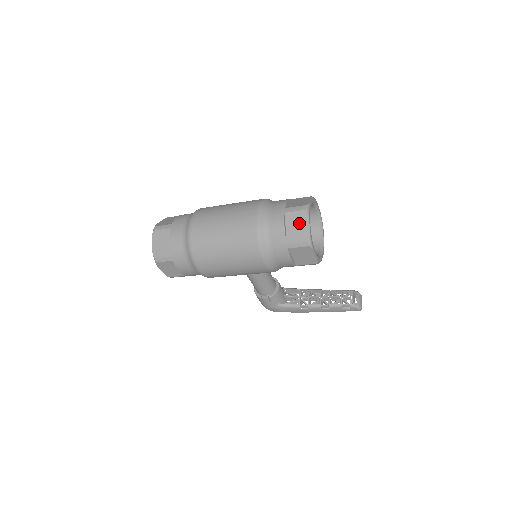
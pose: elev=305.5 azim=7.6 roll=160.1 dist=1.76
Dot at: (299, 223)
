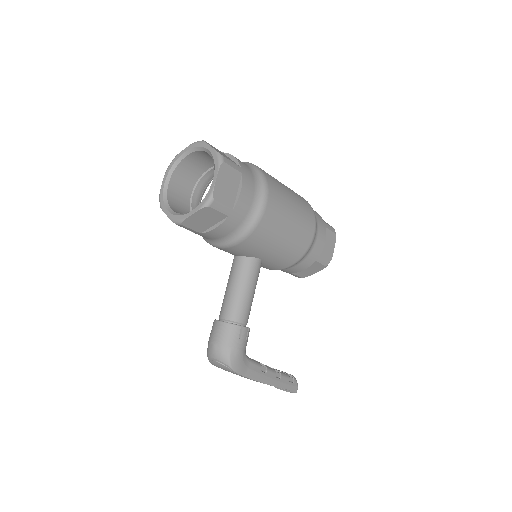
Dot at: occluded
